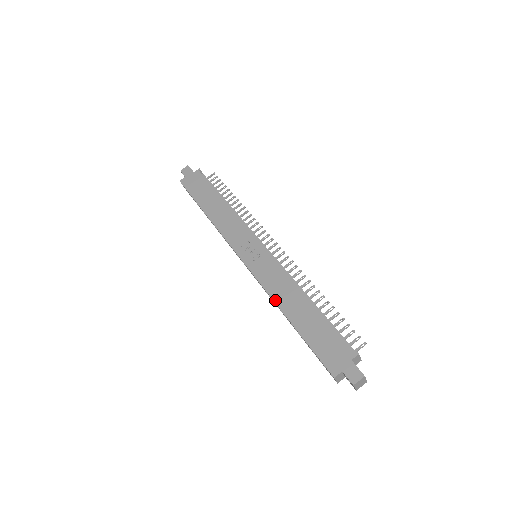
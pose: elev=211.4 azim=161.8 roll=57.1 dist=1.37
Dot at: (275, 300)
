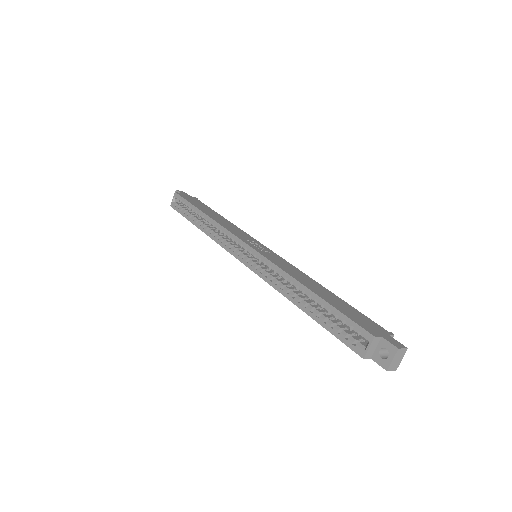
Dot at: (291, 274)
